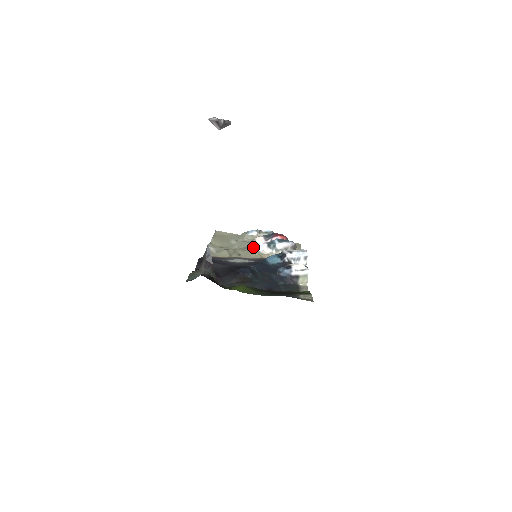
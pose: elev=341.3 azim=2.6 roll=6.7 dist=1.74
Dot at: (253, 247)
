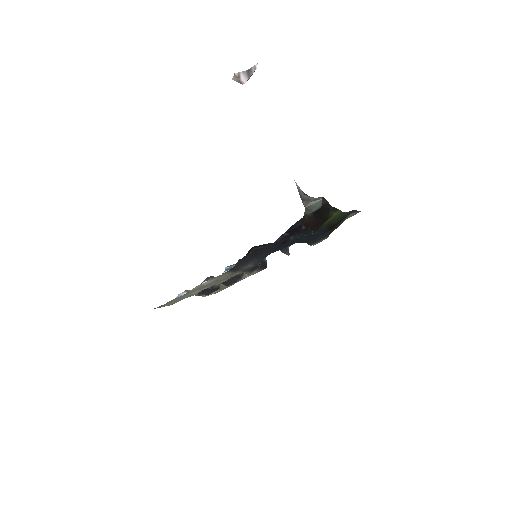
Dot at: occluded
